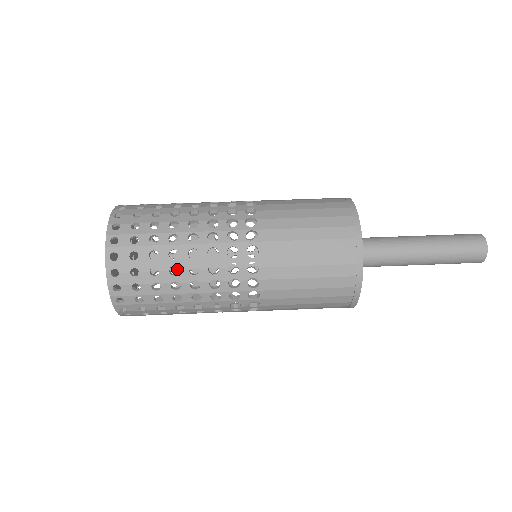
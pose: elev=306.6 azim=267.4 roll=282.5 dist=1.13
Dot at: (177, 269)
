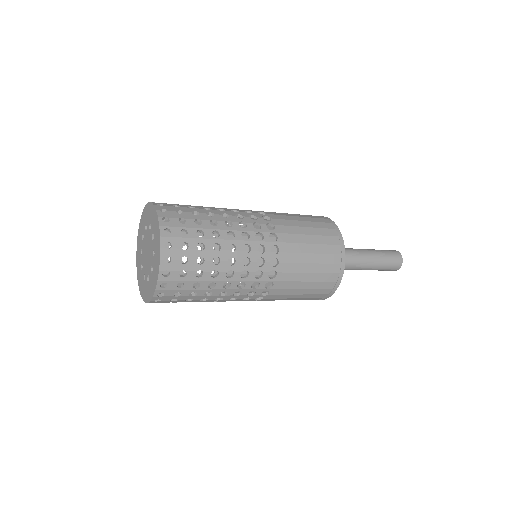
Dot at: occluded
